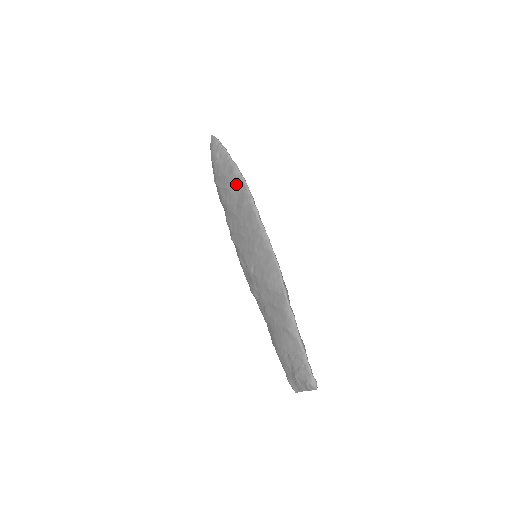
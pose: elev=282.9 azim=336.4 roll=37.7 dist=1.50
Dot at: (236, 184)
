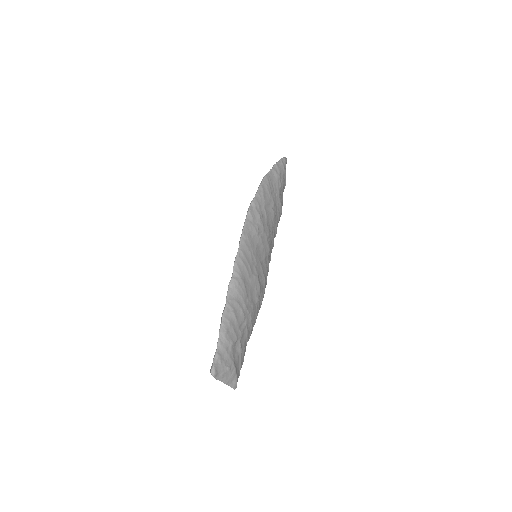
Dot at: occluded
